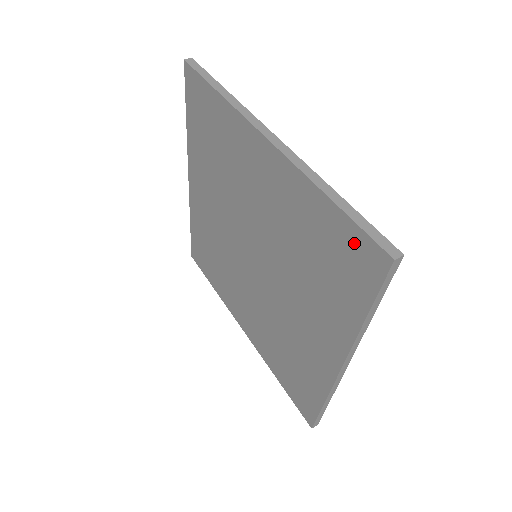
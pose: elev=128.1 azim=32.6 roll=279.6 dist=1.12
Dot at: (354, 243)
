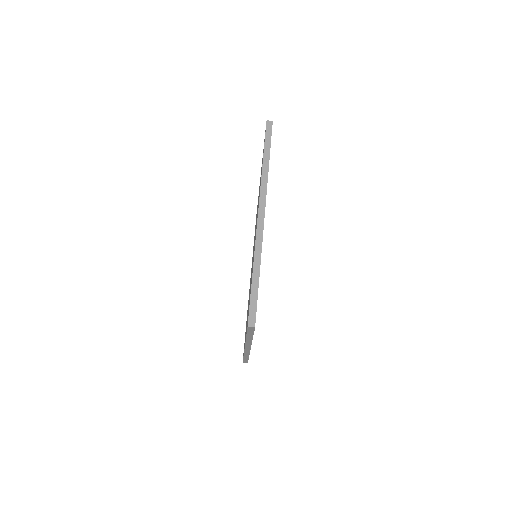
Dot at: (249, 303)
